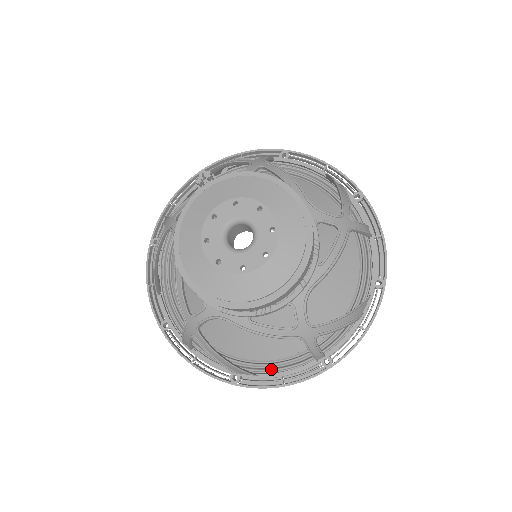
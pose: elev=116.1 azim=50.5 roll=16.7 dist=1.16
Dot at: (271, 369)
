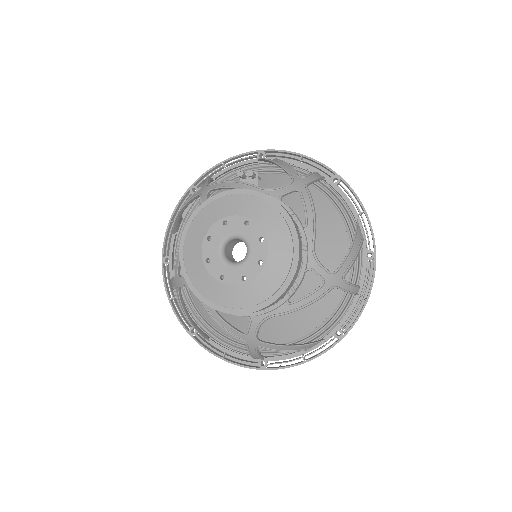
Dot at: (222, 341)
